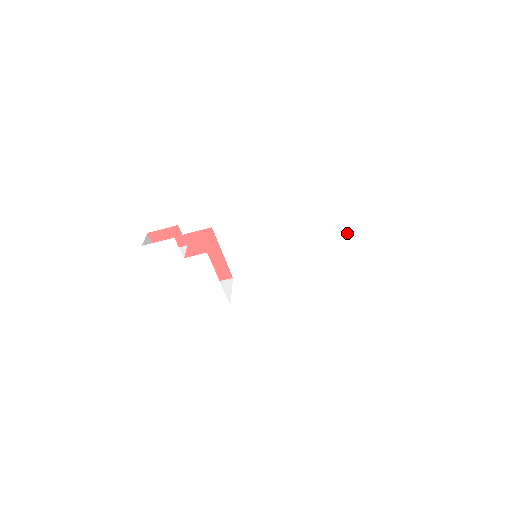
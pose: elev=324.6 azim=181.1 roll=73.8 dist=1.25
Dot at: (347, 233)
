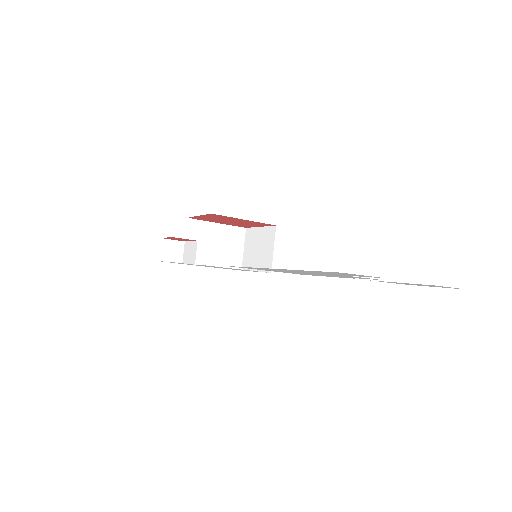
Dot at: occluded
